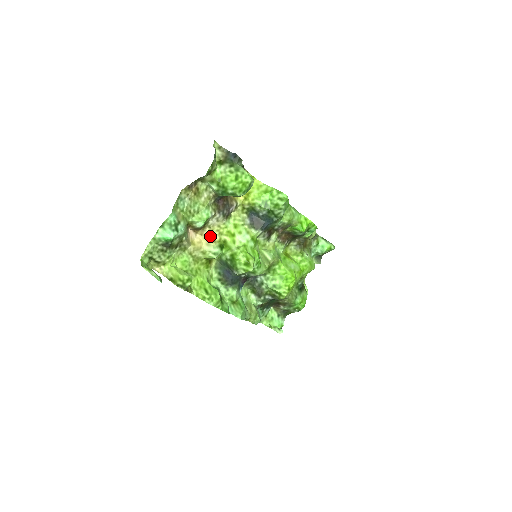
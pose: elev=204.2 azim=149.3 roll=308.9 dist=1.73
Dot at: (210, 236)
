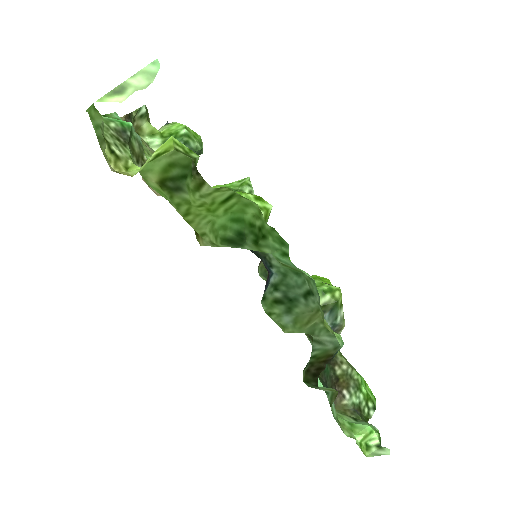
Dot at: occluded
